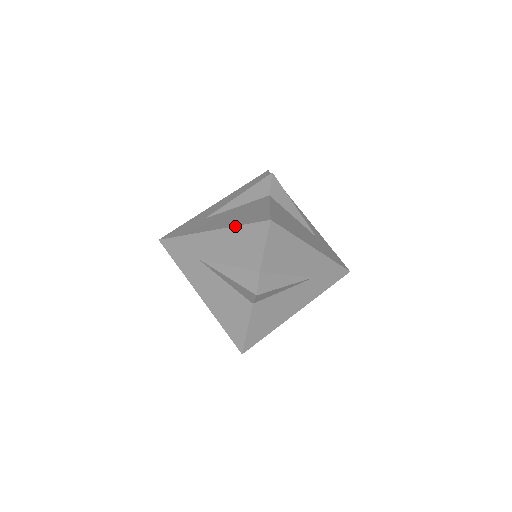
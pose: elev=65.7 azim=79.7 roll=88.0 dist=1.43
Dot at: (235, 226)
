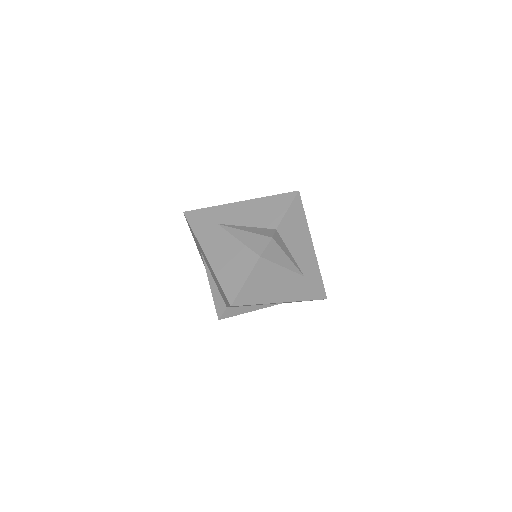
Dot at: (265, 197)
